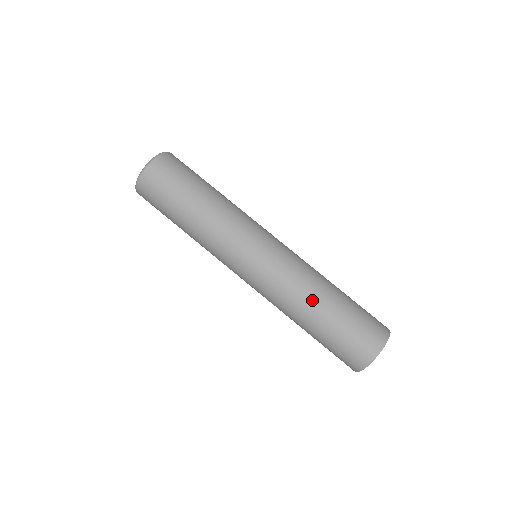
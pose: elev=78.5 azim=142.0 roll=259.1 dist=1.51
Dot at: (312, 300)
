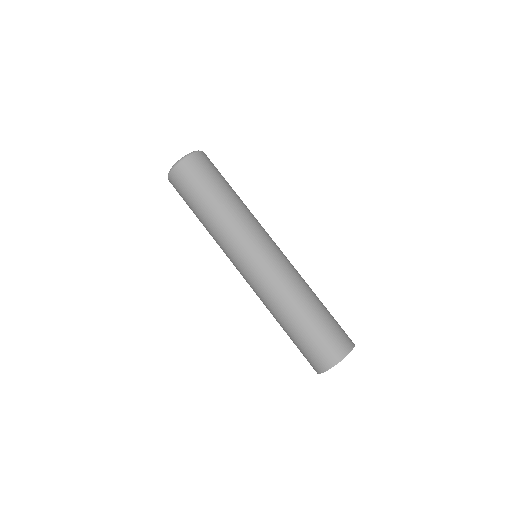
Dot at: (287, 309)
